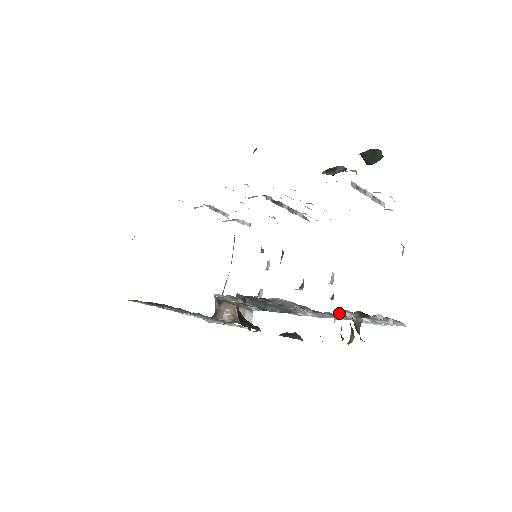
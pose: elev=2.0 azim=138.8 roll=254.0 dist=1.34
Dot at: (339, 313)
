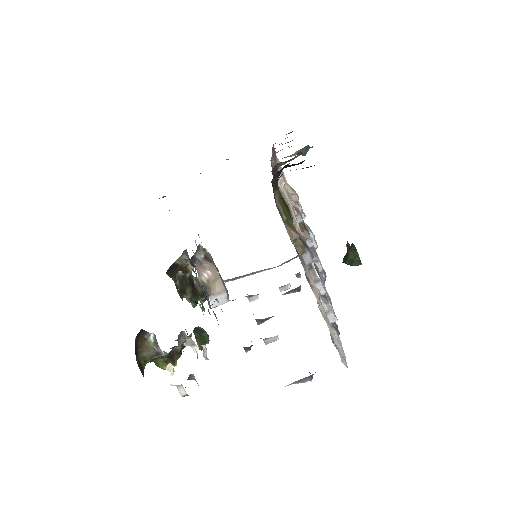
Dot at: occluded
